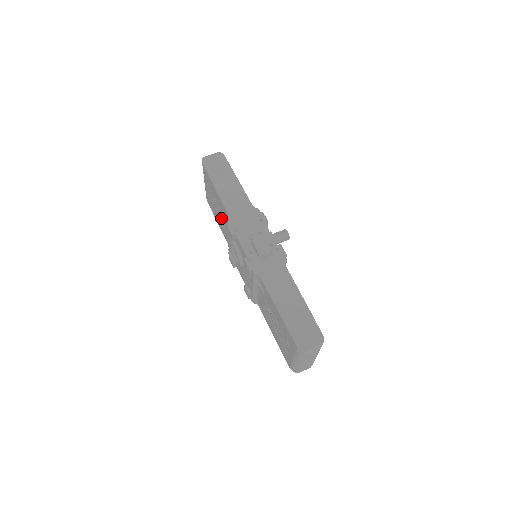
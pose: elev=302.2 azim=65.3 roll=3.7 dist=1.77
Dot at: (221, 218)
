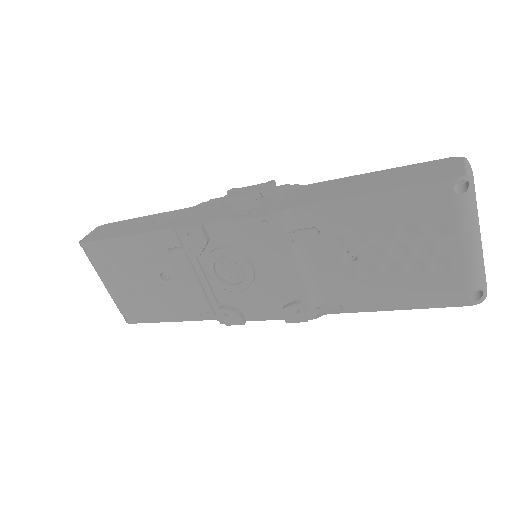
Dot at: (167, 284)
